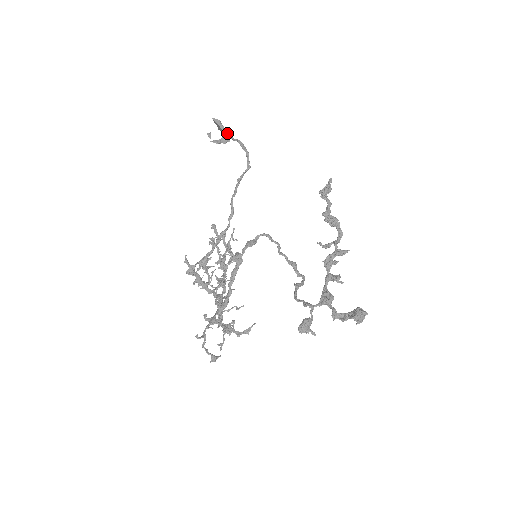
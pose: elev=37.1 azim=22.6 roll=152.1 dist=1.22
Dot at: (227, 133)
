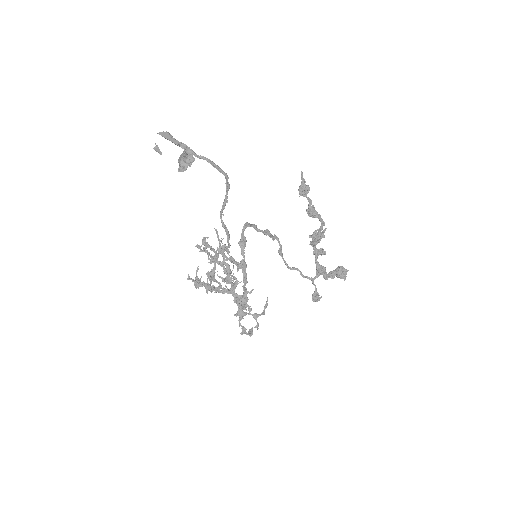
Dot at: (185, 148)
